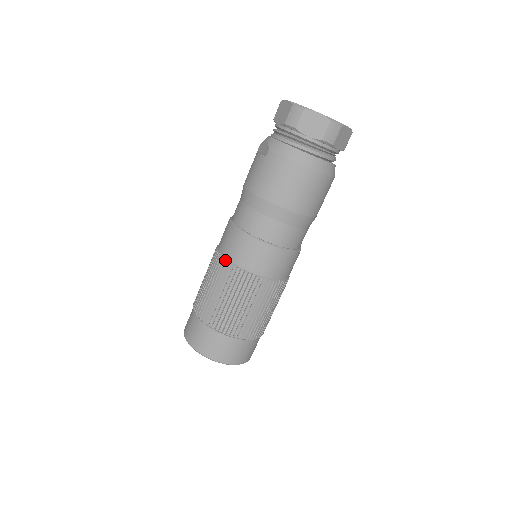
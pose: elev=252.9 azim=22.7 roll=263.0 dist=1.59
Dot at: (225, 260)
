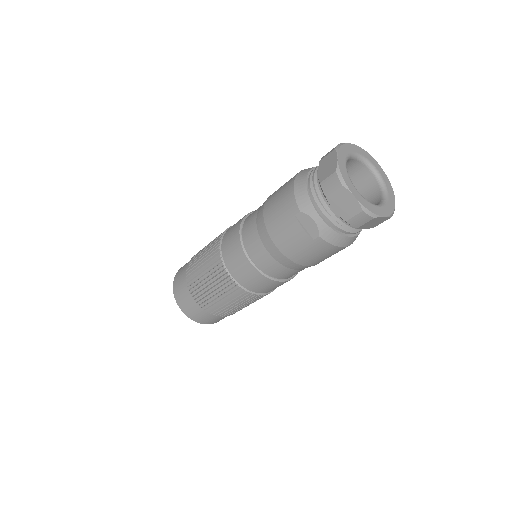
Dot at: (244, 290)
